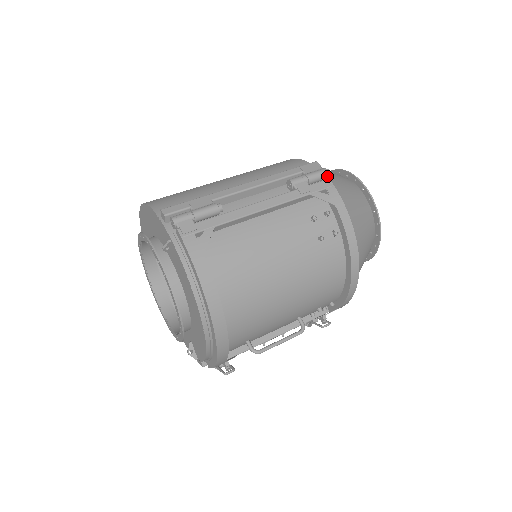
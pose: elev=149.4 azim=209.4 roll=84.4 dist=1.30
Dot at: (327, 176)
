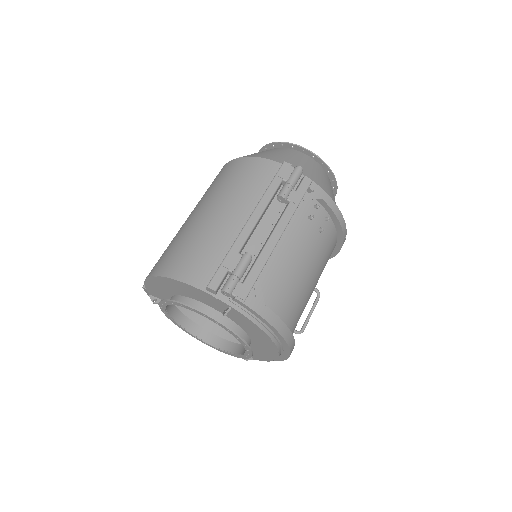
Dot at: occluded
